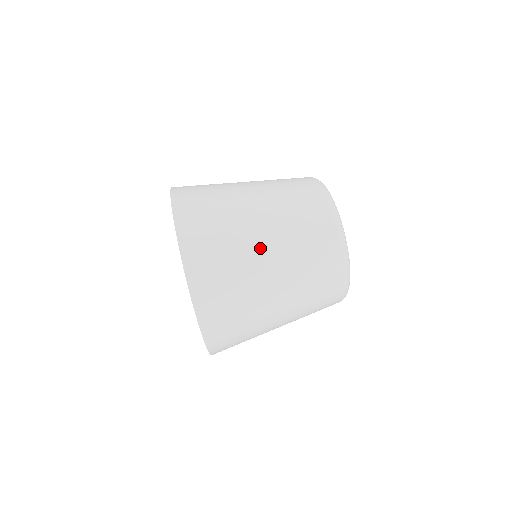
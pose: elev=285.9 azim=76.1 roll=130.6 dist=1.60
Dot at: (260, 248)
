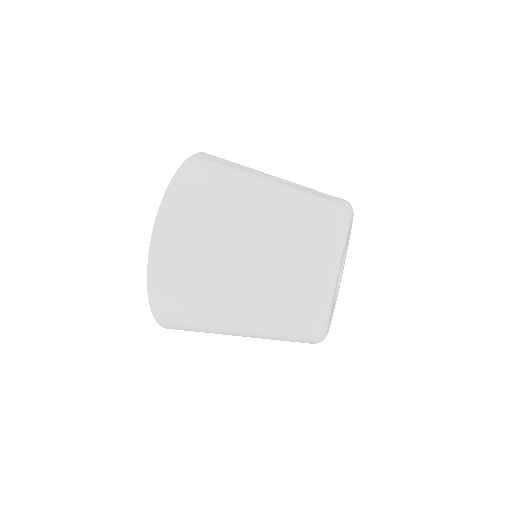
Dot at: (266, 176)
